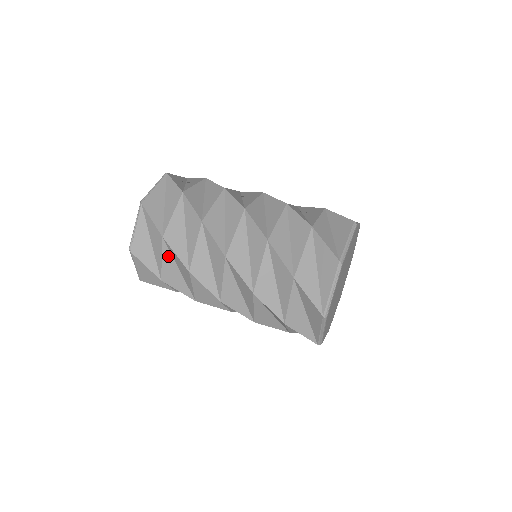
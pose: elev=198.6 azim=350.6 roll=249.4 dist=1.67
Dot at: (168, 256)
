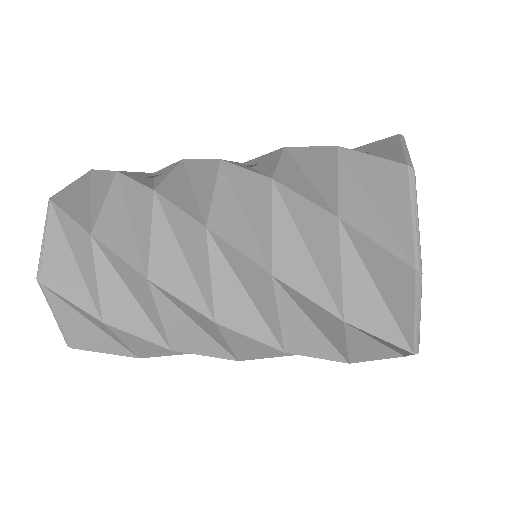
Dot at: (107, 270)
